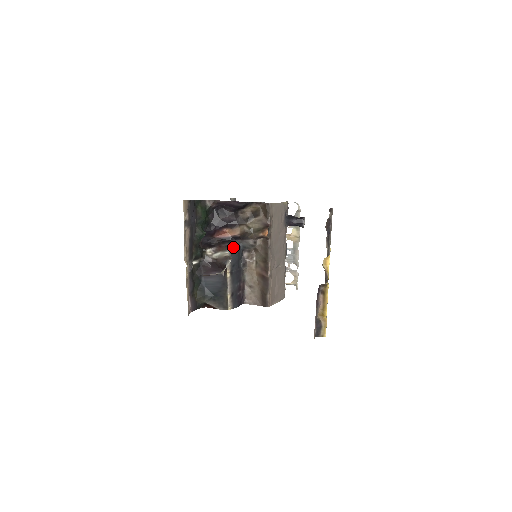
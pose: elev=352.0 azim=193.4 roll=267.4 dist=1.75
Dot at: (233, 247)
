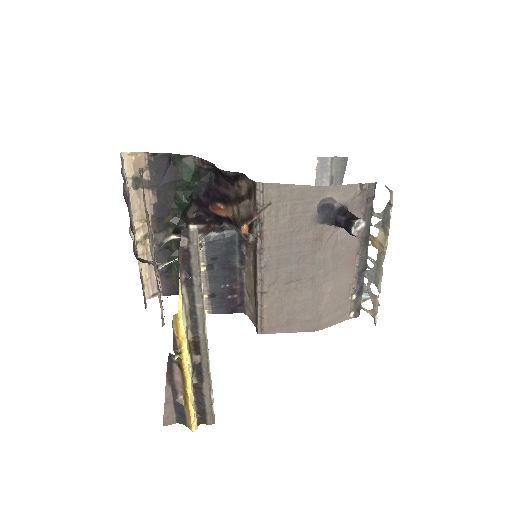
Dot at: (216, 233)
